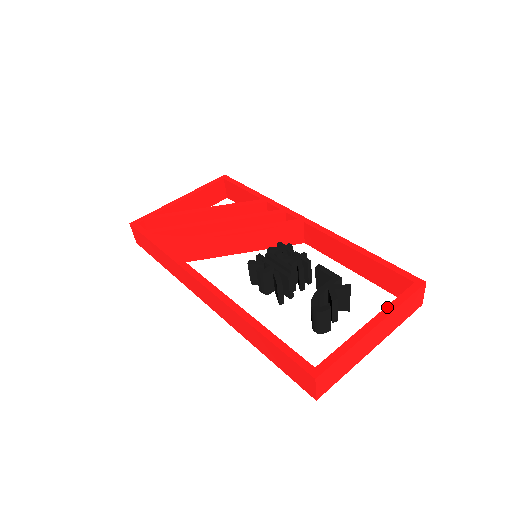
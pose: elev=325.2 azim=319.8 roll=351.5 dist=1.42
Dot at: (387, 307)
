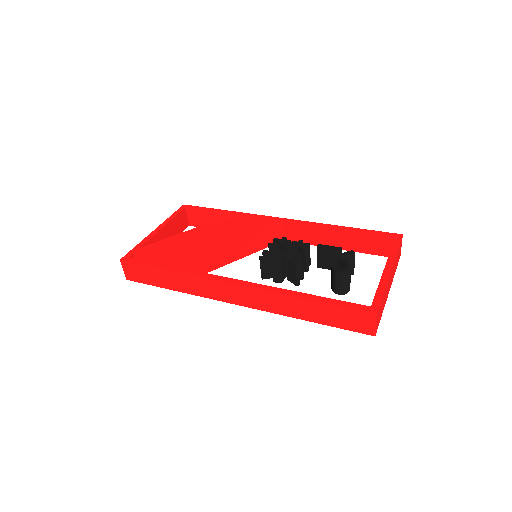
Dot at: (389, 256)
